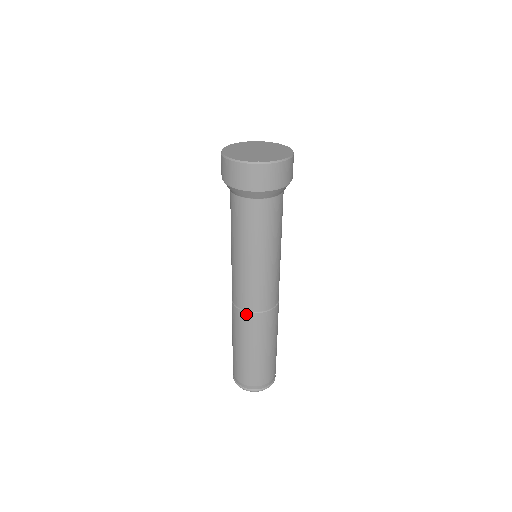
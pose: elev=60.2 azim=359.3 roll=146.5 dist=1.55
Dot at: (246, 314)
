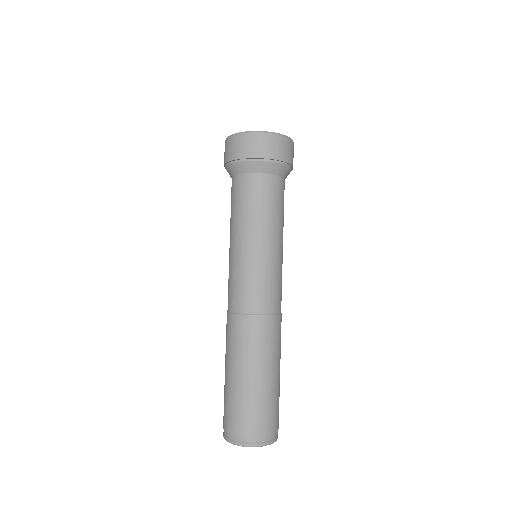
Dot at: (246, 318)
